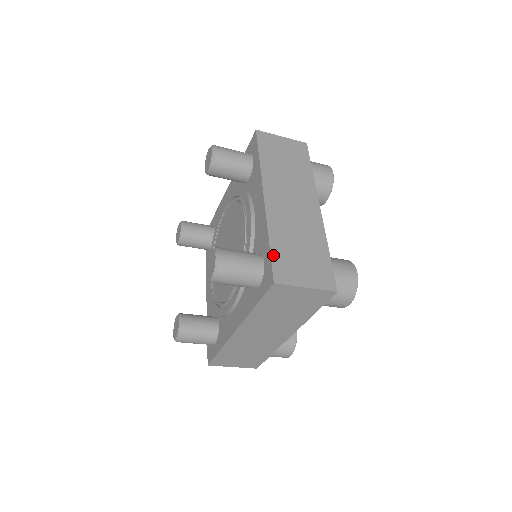
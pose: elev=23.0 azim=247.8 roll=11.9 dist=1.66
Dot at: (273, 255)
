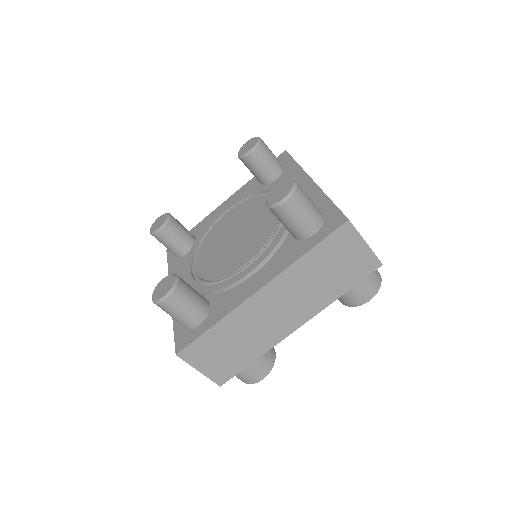
Dot at: occluded
